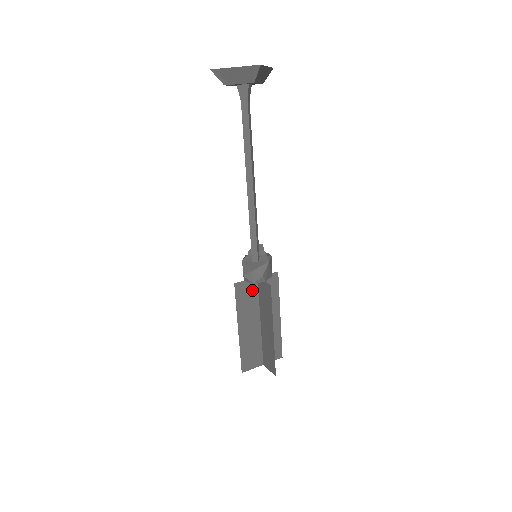
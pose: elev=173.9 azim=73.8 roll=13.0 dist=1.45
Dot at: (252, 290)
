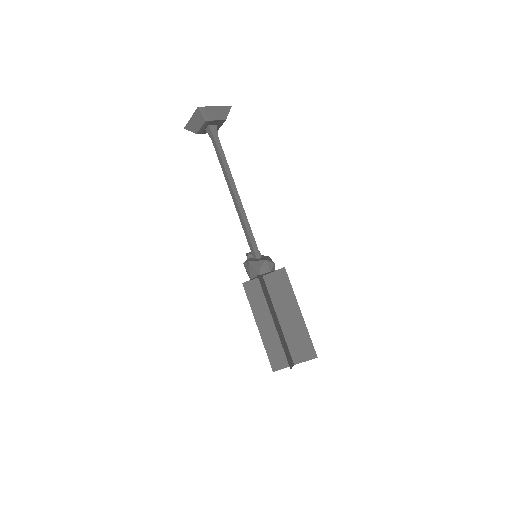
Dot at: (265, 286)
